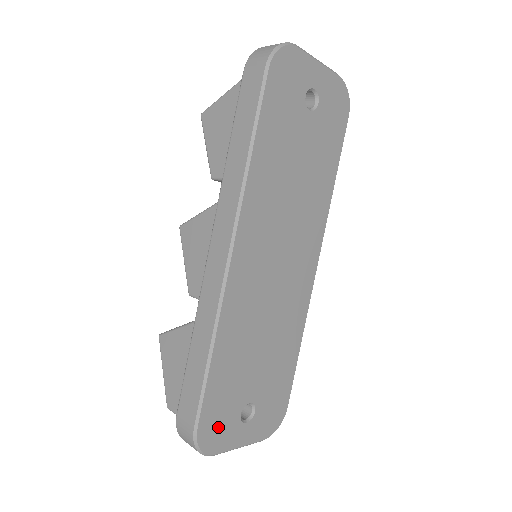
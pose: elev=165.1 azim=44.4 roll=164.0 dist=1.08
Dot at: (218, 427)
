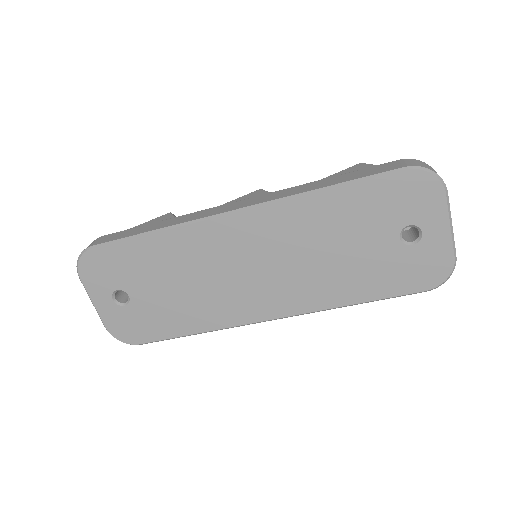
Dot at: (101, 270)
